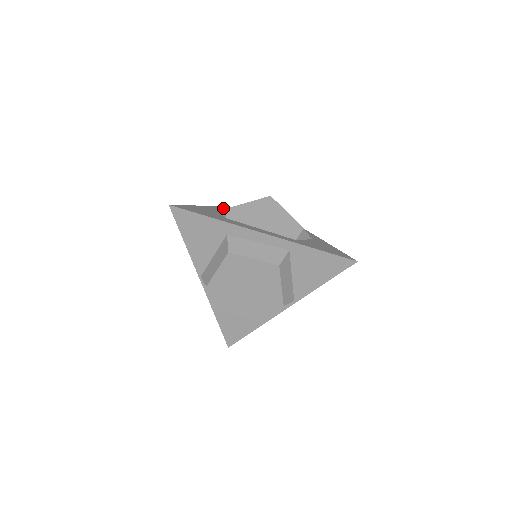
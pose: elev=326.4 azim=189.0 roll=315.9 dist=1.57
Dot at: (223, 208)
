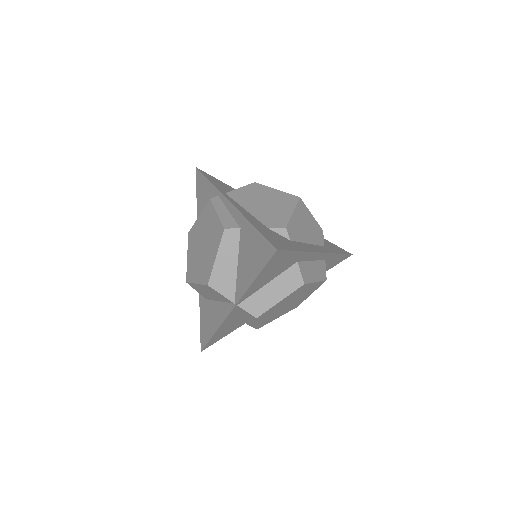
Dot at: (243, 210)
